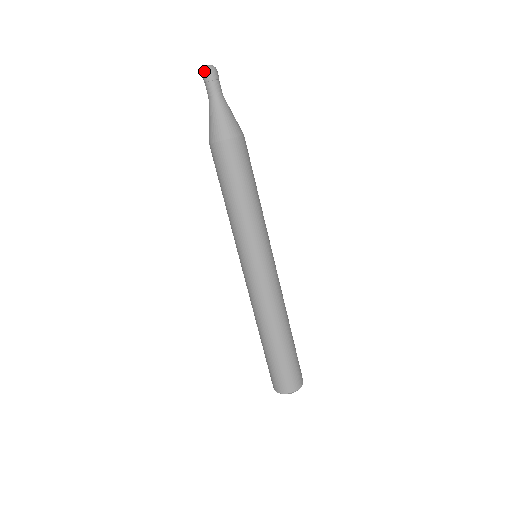
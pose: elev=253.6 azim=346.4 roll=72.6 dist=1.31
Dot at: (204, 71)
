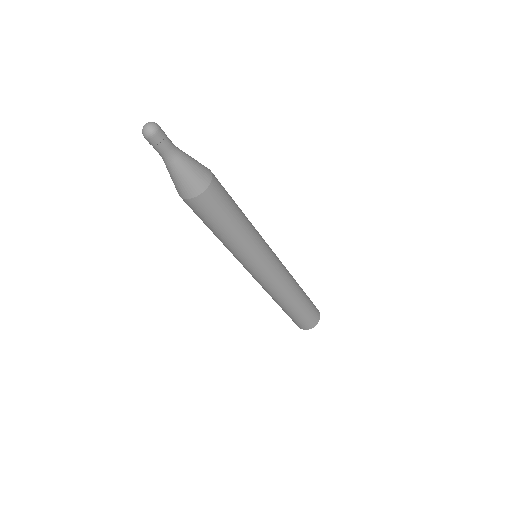
Dot at: occluded
